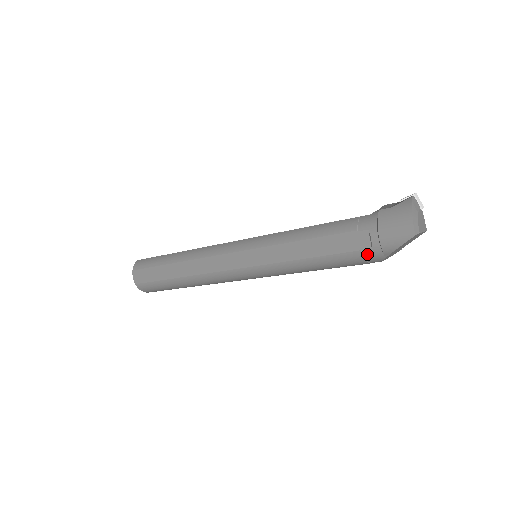
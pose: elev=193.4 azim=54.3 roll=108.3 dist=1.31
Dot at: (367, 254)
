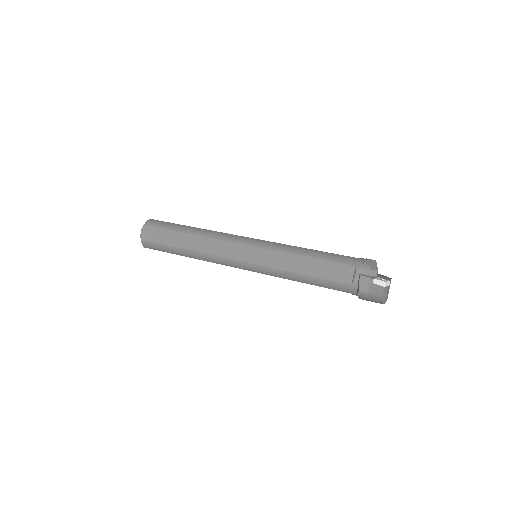
Dot at: occluded
